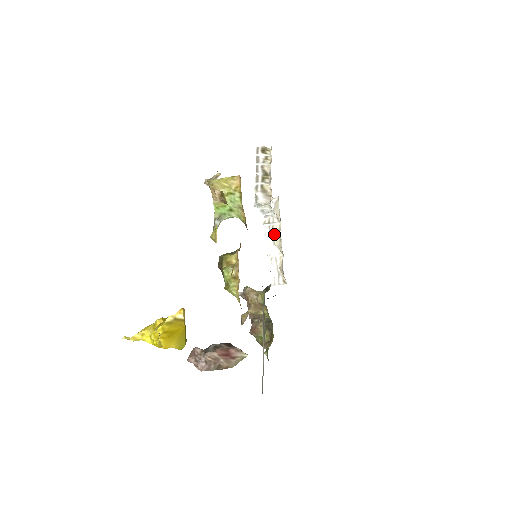
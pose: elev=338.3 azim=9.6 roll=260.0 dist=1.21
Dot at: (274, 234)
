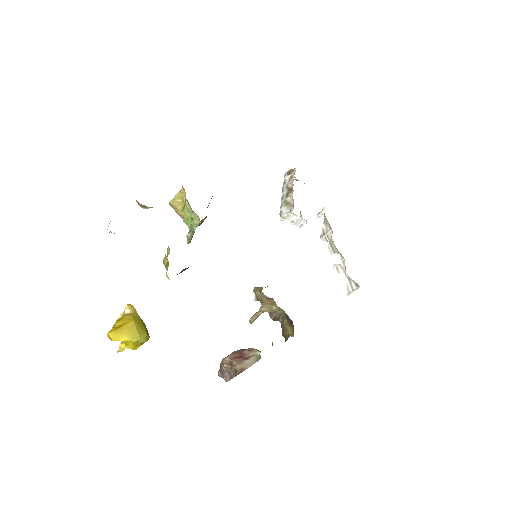
Dot at: (330, 242)
